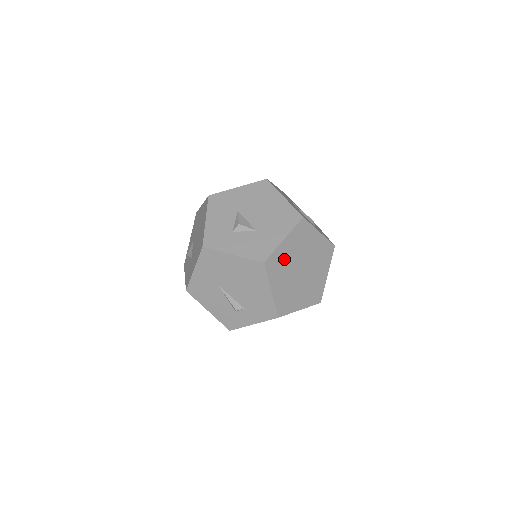
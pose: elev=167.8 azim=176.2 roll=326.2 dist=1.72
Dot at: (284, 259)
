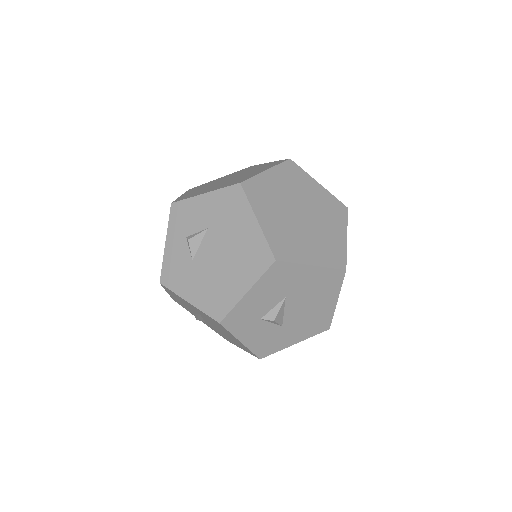
Dot at: occluded
